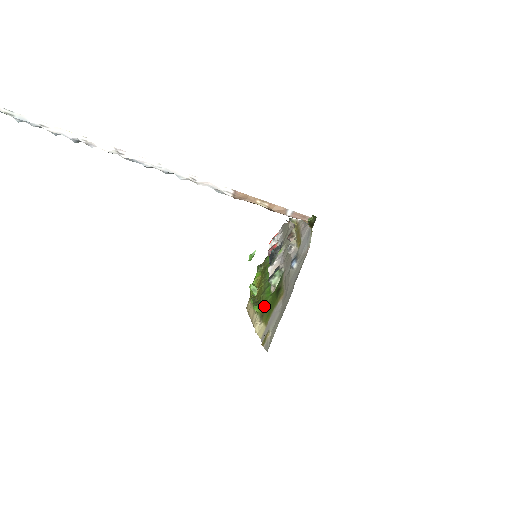
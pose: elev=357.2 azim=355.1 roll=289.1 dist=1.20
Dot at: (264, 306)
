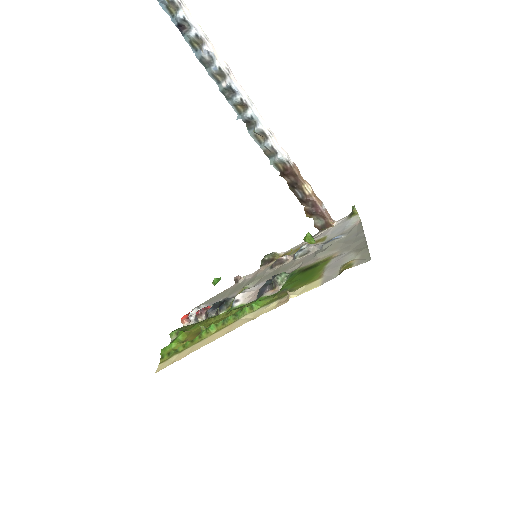
Dot at: (282, 289)
